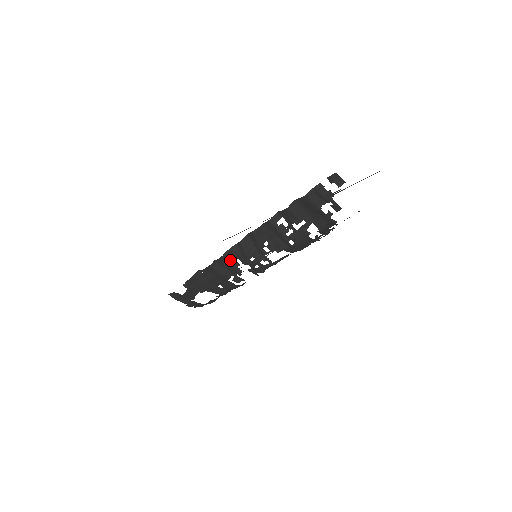
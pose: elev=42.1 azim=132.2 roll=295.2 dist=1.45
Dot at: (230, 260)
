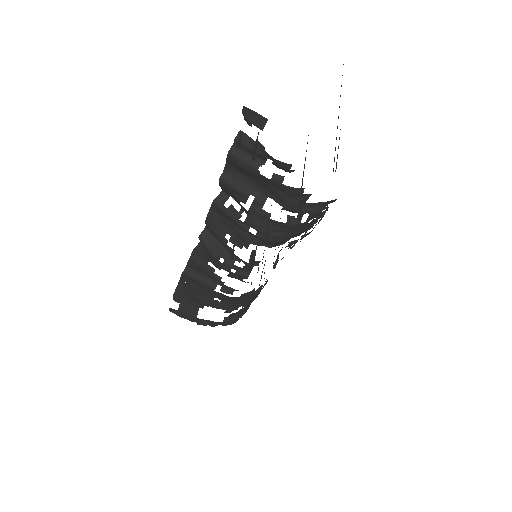
Dot at: (201, 264)
